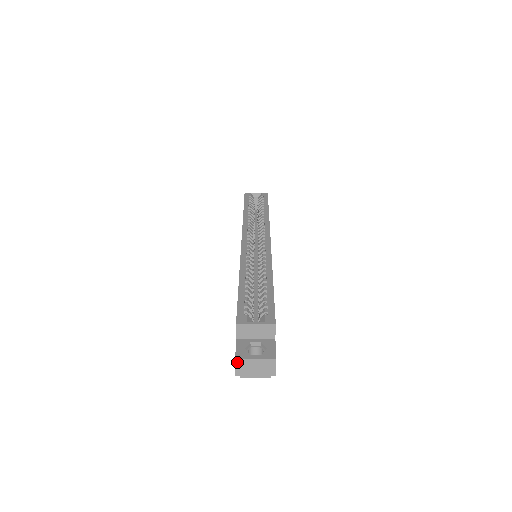
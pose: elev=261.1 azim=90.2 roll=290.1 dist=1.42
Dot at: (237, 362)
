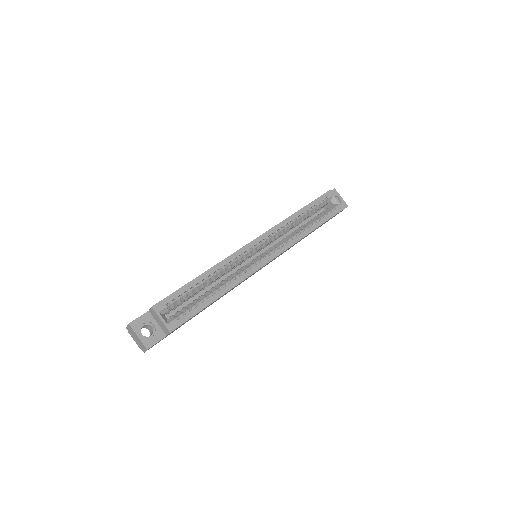
Dot at: (129, 326)
